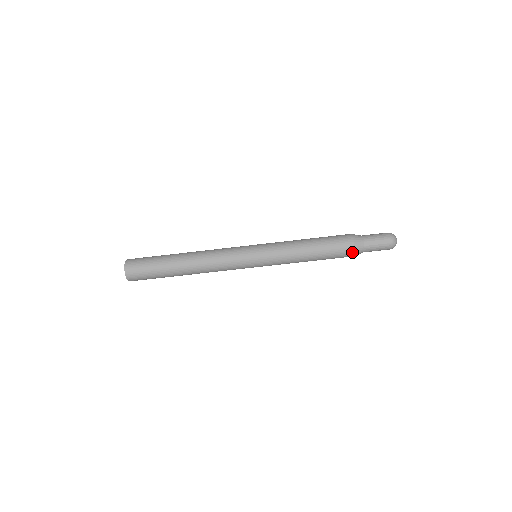
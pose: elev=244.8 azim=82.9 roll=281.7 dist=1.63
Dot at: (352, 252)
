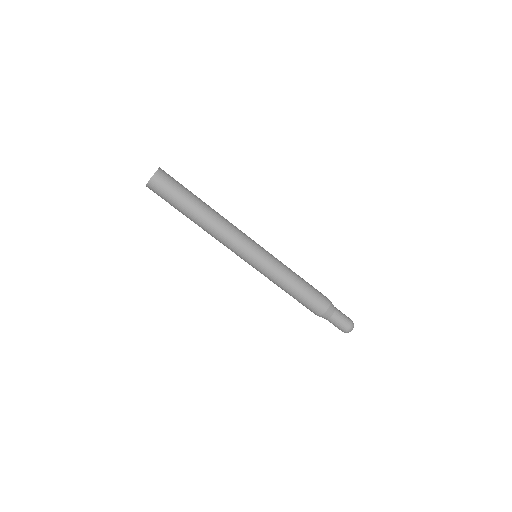
Dot at: (318, 315)
